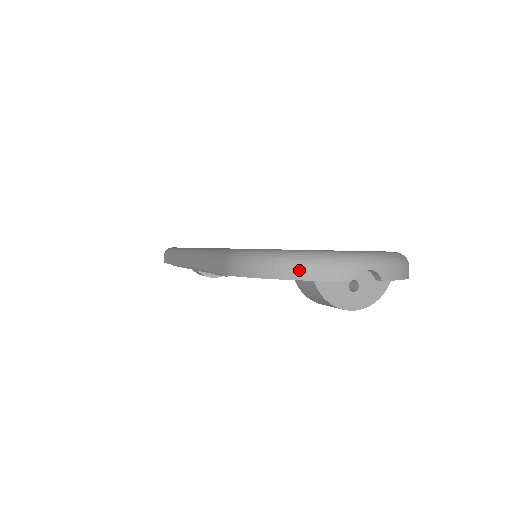
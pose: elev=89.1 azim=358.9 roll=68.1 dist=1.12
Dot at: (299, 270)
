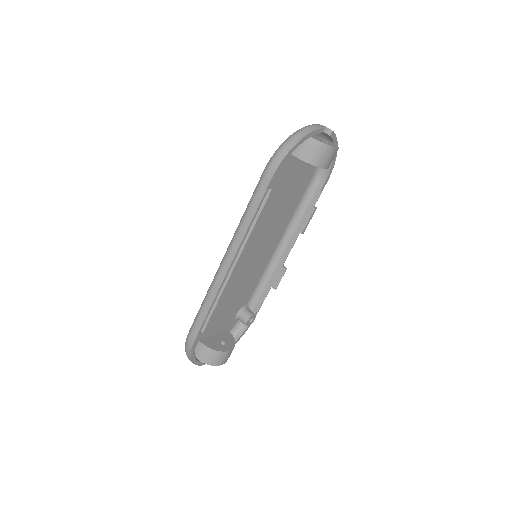
Dot at: (303, 132)
